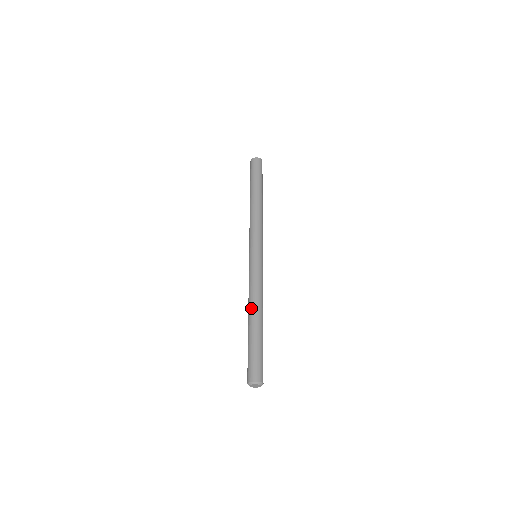
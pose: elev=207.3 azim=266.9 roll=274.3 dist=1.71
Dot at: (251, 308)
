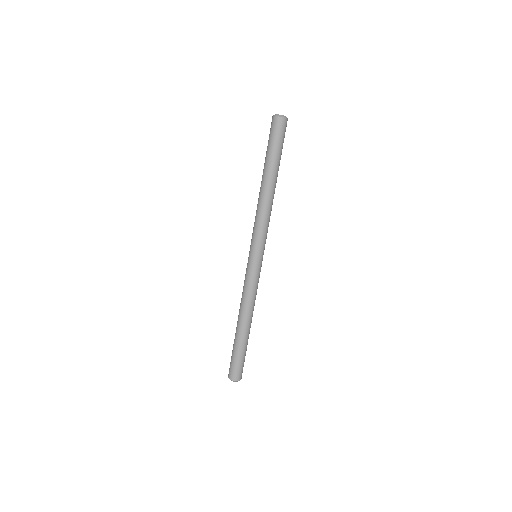
Dot at: (239, 315)
